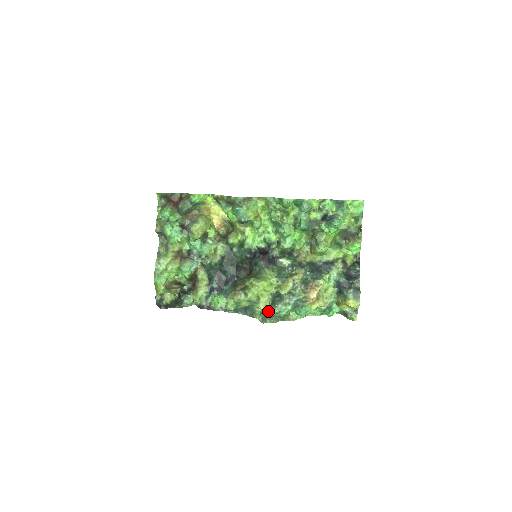
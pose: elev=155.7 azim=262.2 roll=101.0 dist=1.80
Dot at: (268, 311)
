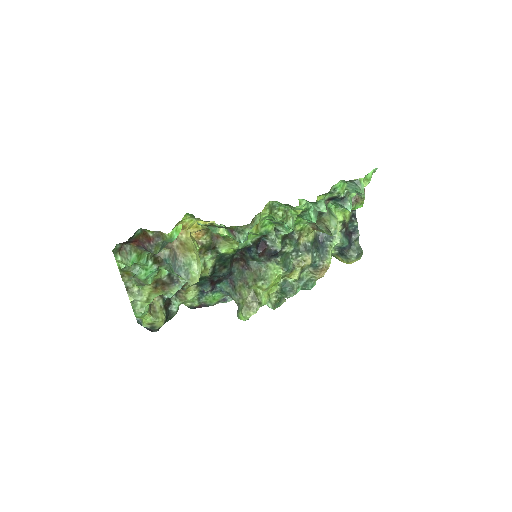
Dot at: (276, 297)
